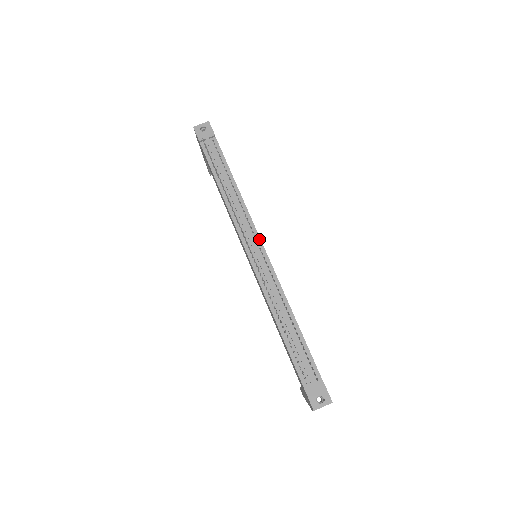
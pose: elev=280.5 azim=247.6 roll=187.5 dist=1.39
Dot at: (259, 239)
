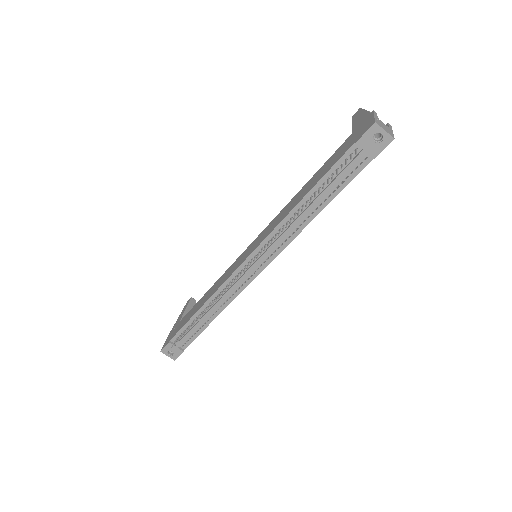
Dot at: (267, 264)
